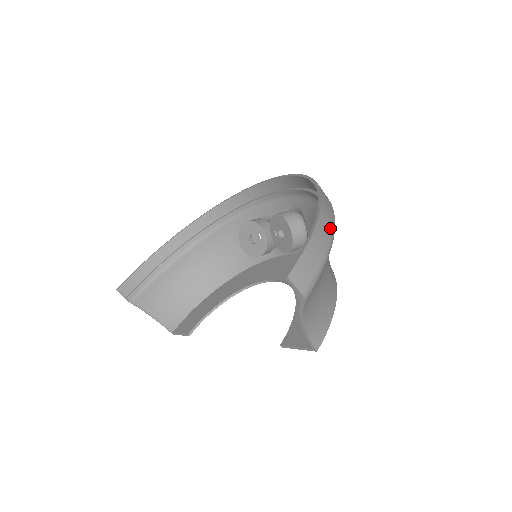
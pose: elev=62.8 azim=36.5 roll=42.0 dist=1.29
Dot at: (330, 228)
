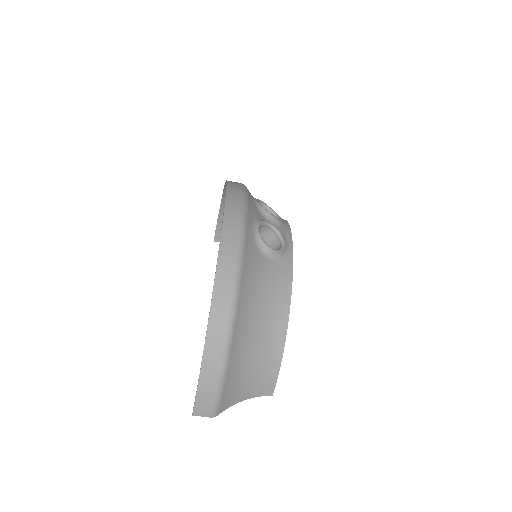
Dot at: (219, 358)
